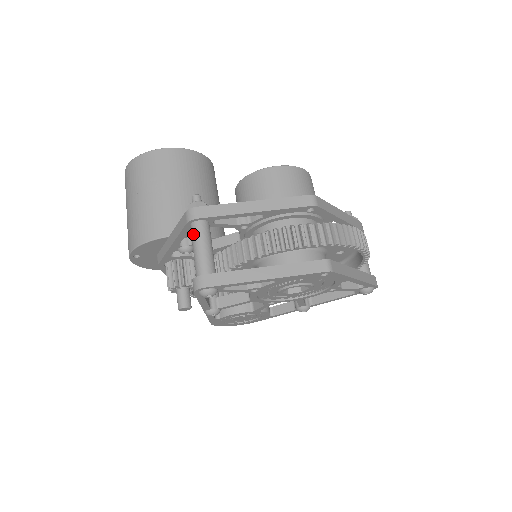
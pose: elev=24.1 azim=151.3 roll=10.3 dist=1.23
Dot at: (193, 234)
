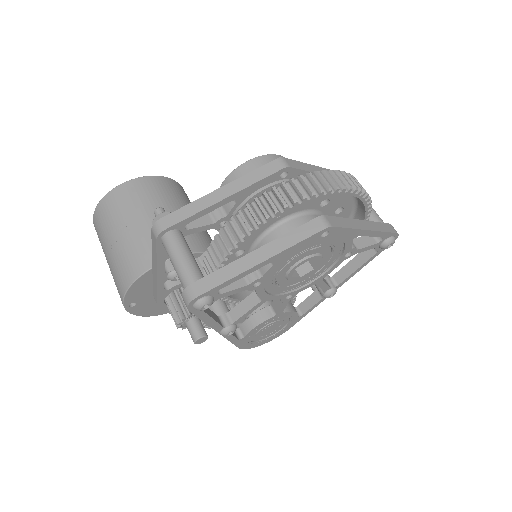
Dot at: (166, 248)
